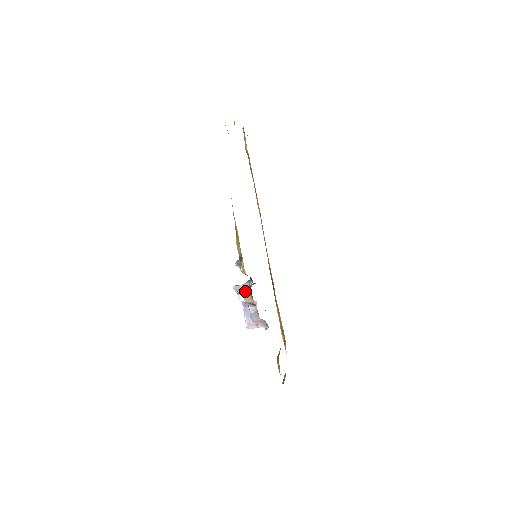
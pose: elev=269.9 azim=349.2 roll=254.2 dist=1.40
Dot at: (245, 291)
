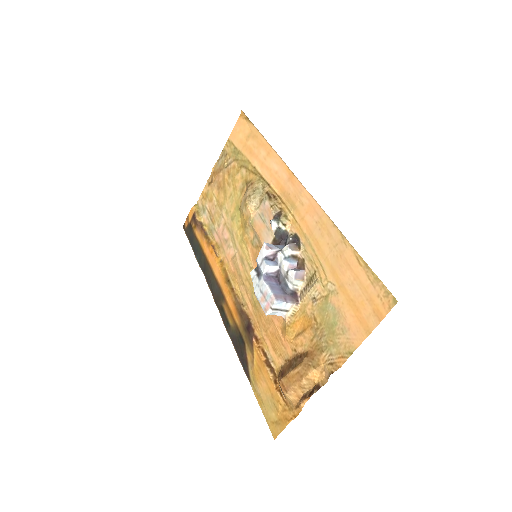
Dot at: (280, 249)
